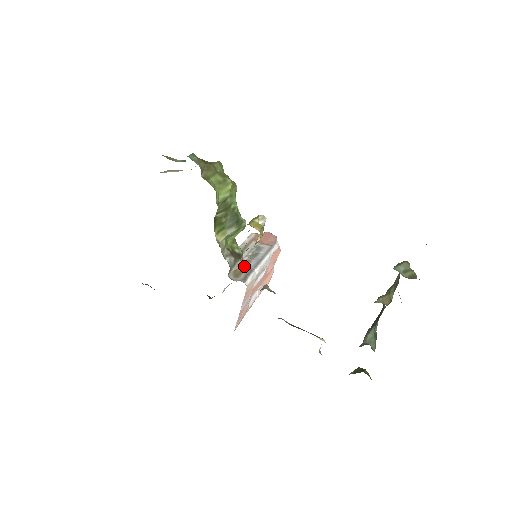
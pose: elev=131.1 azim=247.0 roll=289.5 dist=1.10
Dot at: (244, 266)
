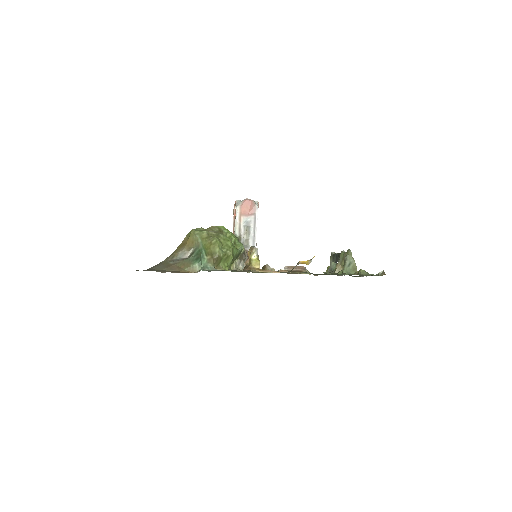
Dot at: occluded
